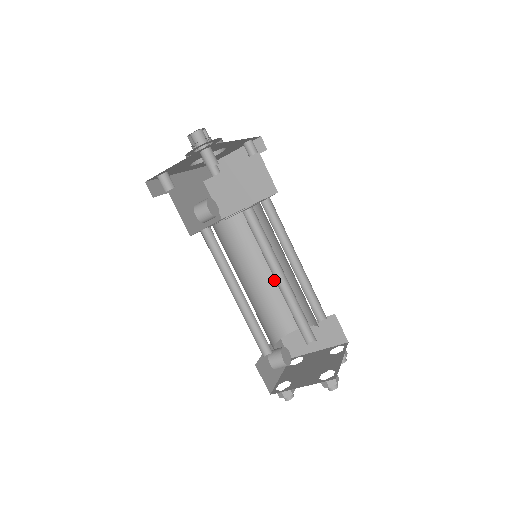
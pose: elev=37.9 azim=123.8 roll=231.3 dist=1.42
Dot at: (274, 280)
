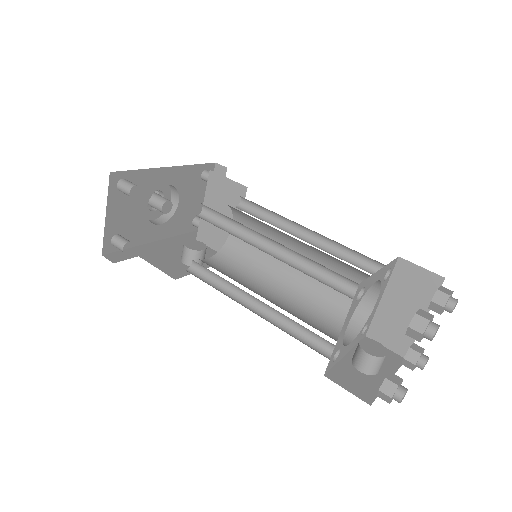
Dot at: occluded
